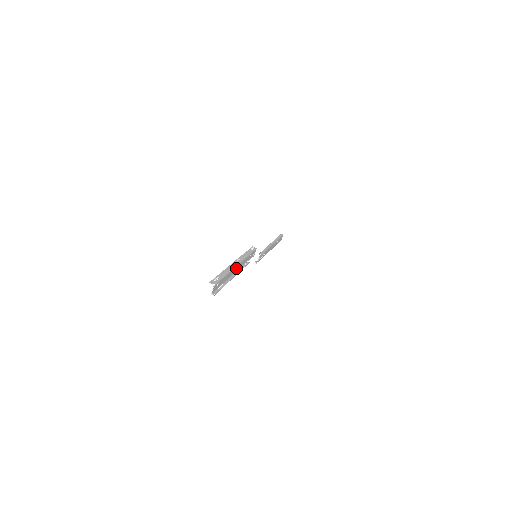
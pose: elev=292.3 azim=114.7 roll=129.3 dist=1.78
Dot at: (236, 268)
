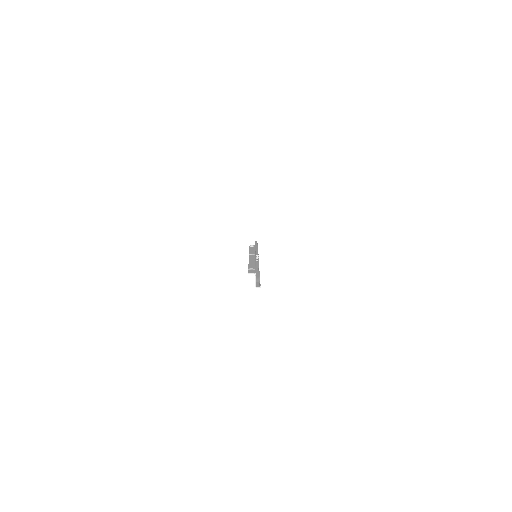
Dot at: occluded
